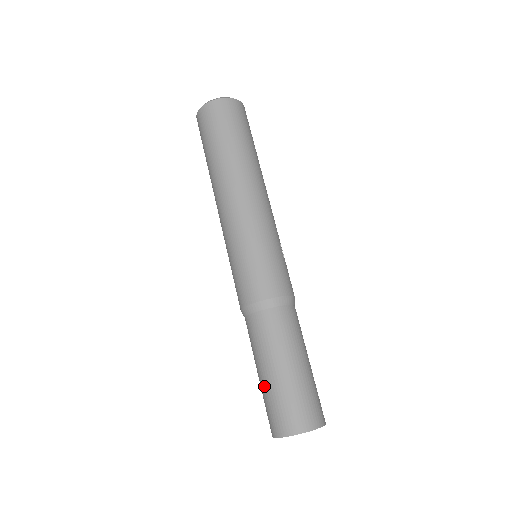
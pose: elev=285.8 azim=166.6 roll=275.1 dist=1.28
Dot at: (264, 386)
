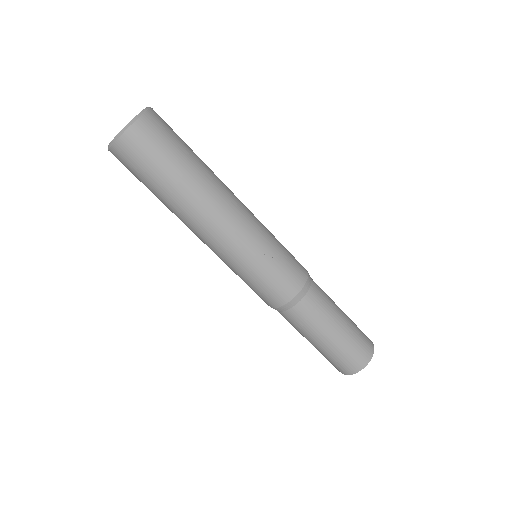
Dot at: occluded
